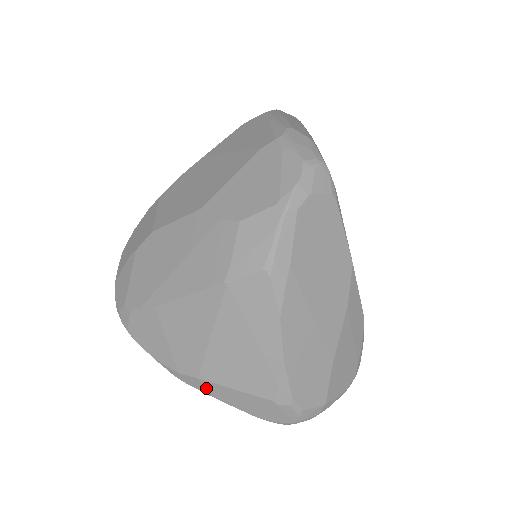
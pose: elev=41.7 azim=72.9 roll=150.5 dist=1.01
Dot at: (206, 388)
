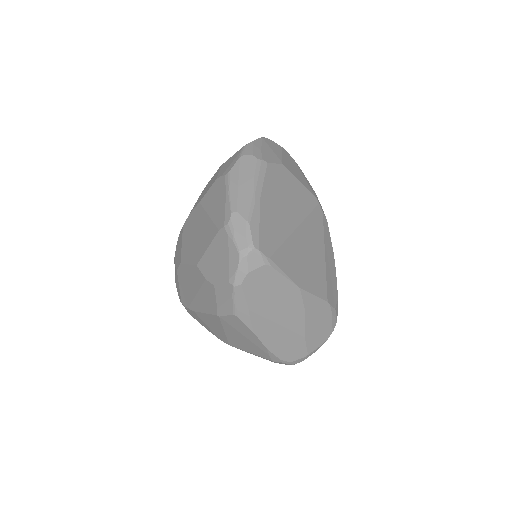
Dot at: (237, 348)
